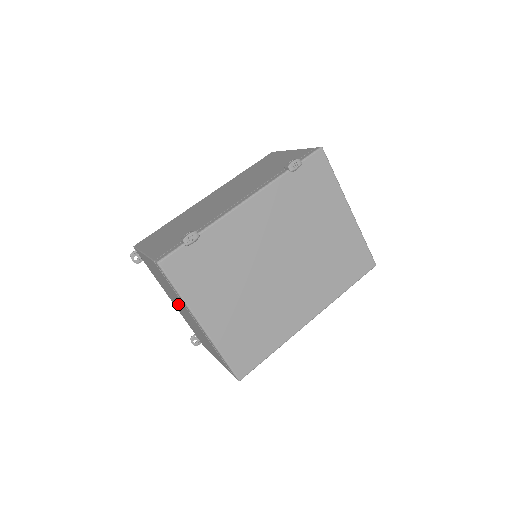
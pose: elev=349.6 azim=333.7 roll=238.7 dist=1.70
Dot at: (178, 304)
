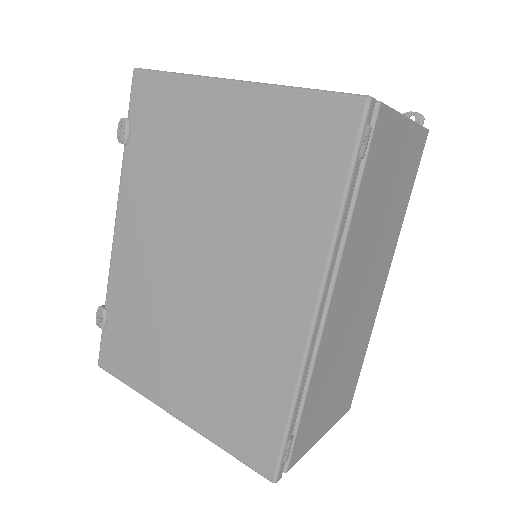
Dot at: occluded
